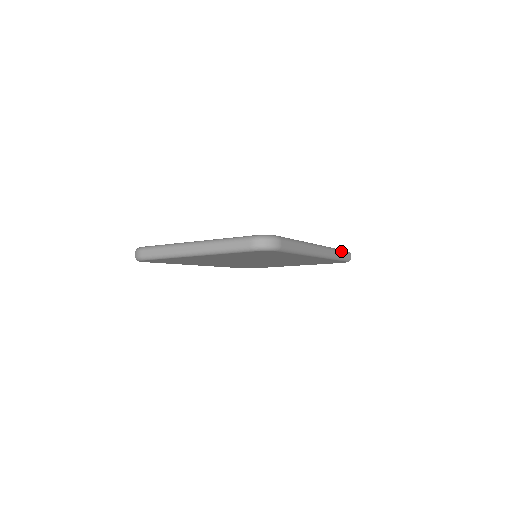
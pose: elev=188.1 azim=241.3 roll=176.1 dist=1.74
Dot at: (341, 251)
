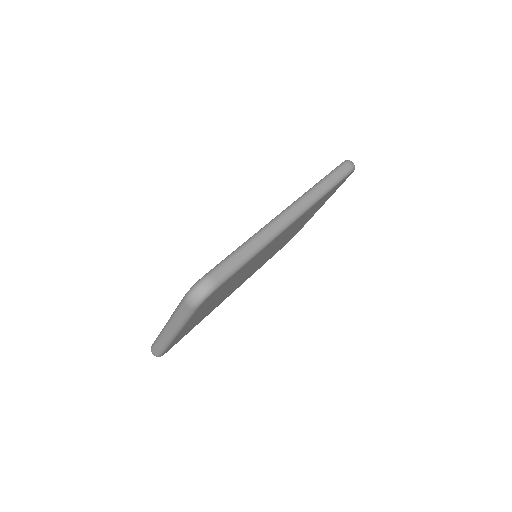
Dot at: (327, 177)
